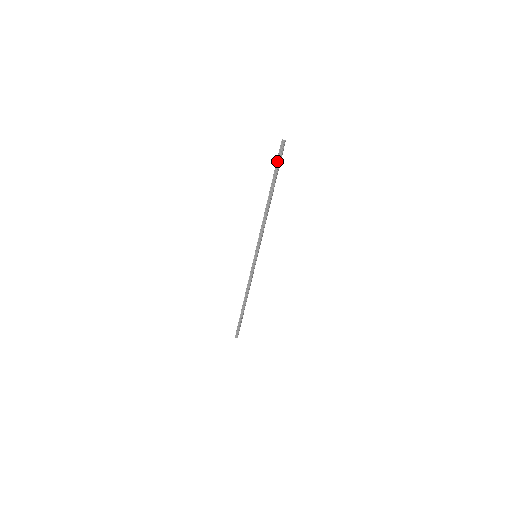
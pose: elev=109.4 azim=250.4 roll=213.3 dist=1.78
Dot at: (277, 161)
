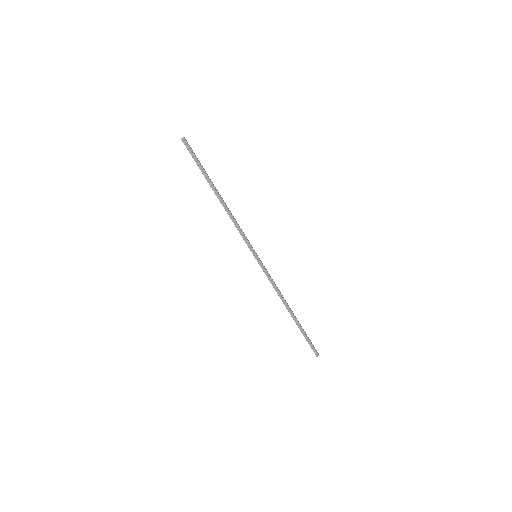
Dot at: (193, 158)
